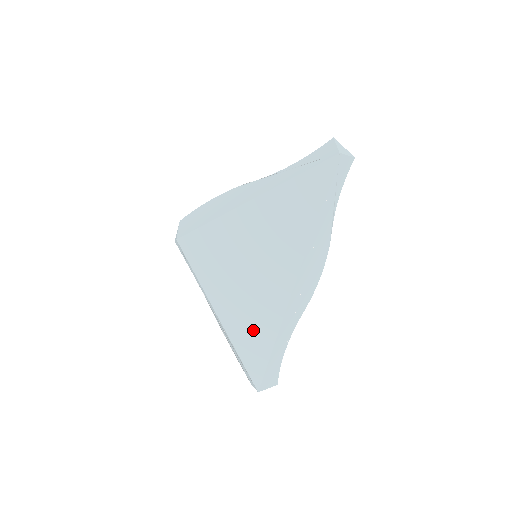
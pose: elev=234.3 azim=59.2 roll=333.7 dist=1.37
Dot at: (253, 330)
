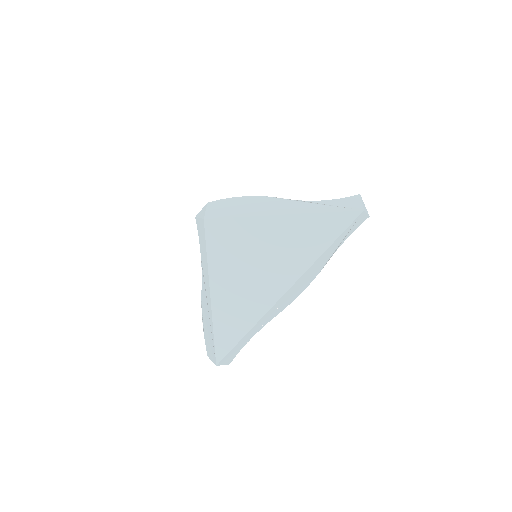
Dot at: (235, 316)
